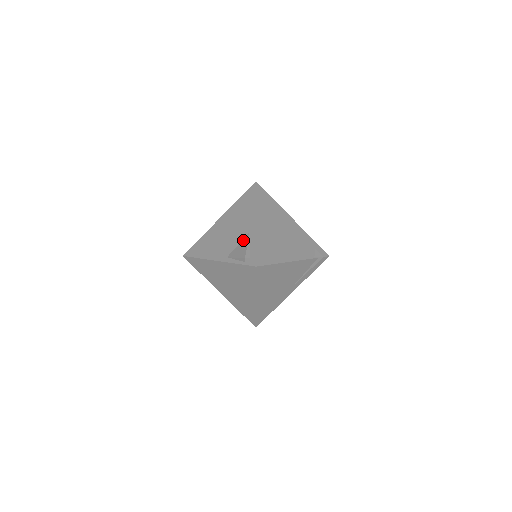
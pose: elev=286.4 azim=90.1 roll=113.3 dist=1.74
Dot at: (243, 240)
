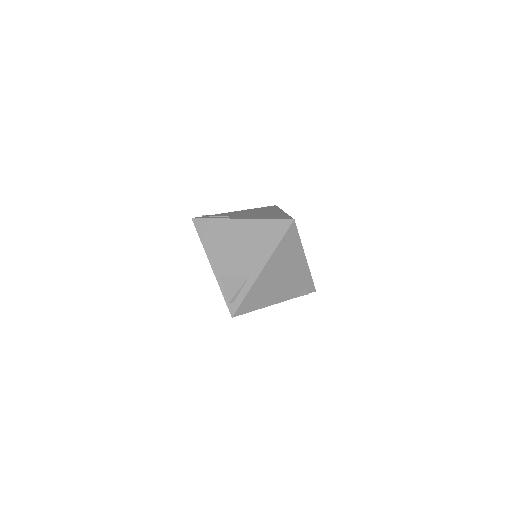
Dot at: (241, 277)
